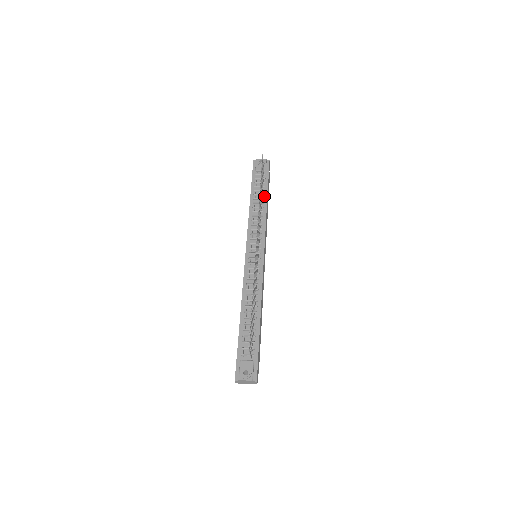
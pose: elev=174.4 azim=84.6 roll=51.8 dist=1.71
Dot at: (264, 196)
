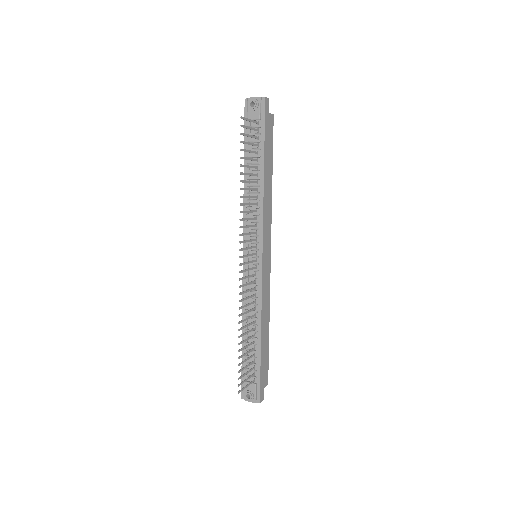
Dot at: (260, 166)
